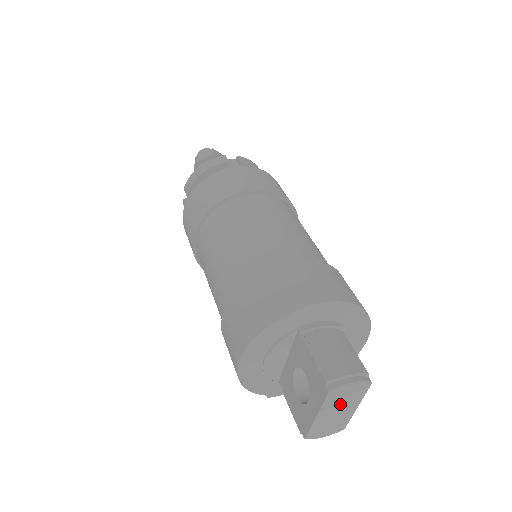
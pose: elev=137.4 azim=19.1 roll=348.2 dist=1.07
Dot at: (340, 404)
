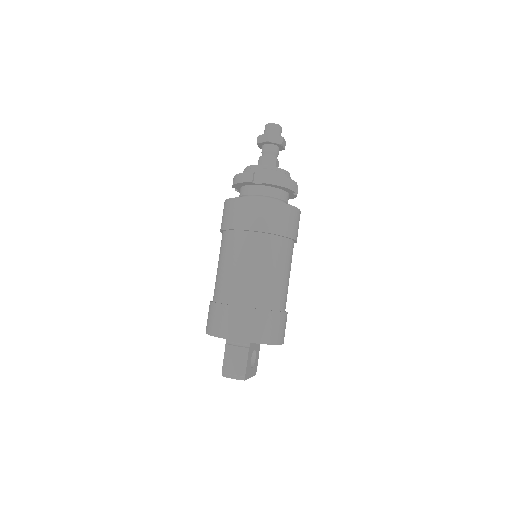
Dot at: occluded
